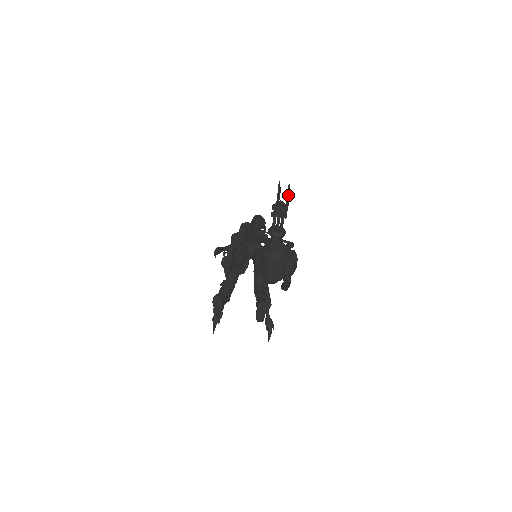
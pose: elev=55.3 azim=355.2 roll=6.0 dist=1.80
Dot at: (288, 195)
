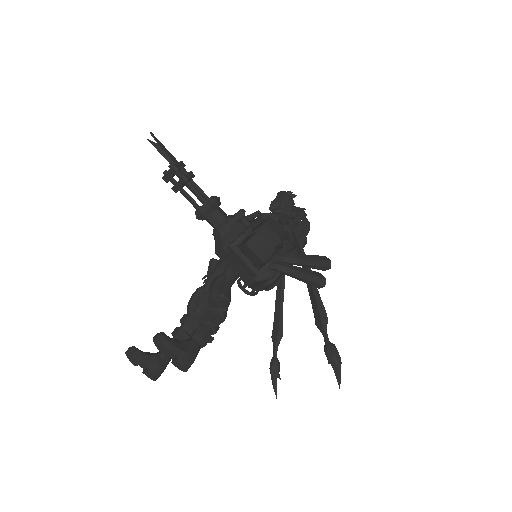
Dot at: (162, 148)
